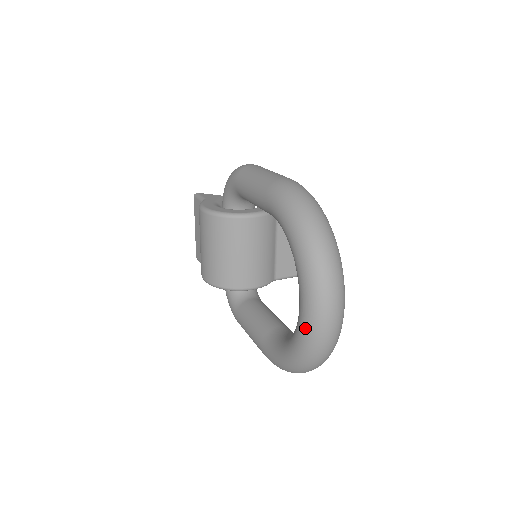
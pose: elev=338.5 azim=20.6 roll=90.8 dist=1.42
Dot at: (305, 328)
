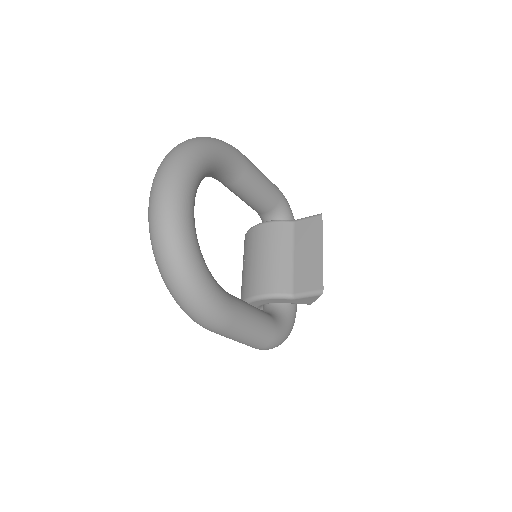
Dot at: occluded
